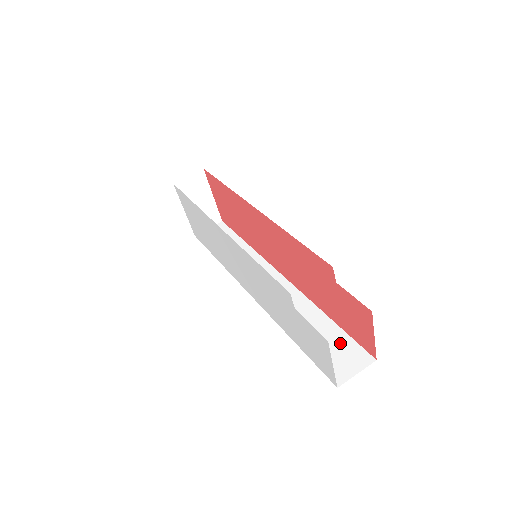
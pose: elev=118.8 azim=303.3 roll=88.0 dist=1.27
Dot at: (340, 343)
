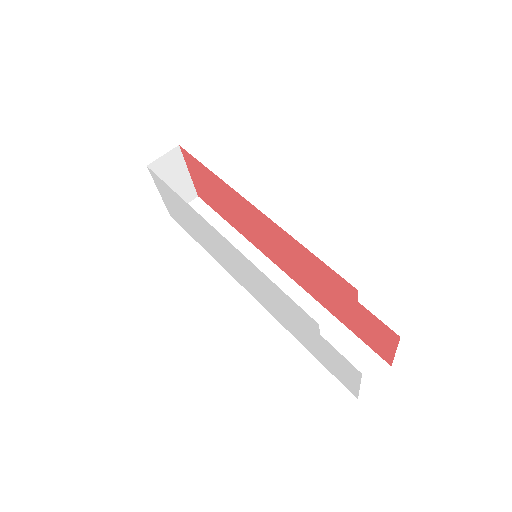
Dot at: (353, 348)
